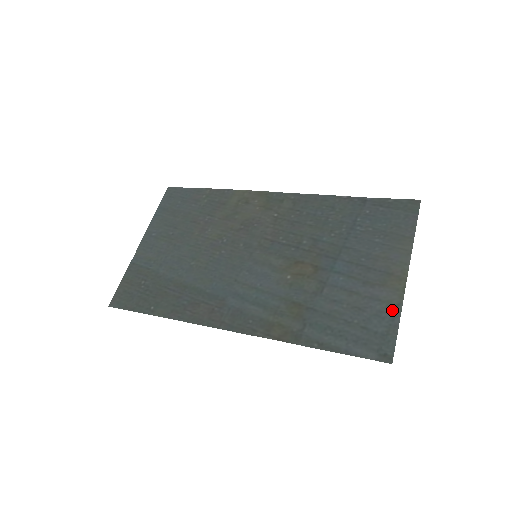
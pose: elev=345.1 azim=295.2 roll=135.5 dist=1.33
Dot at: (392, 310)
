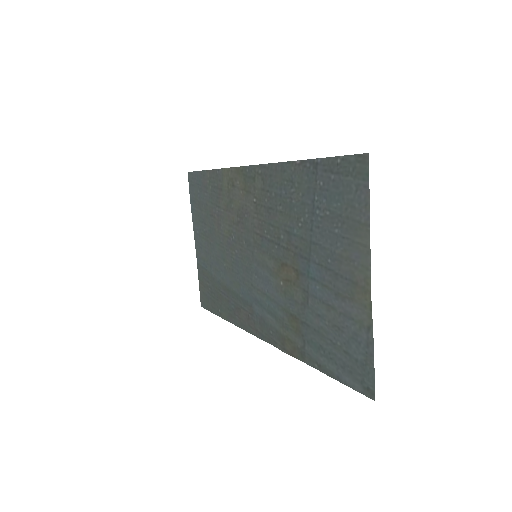
Dot at: (365, 334)
